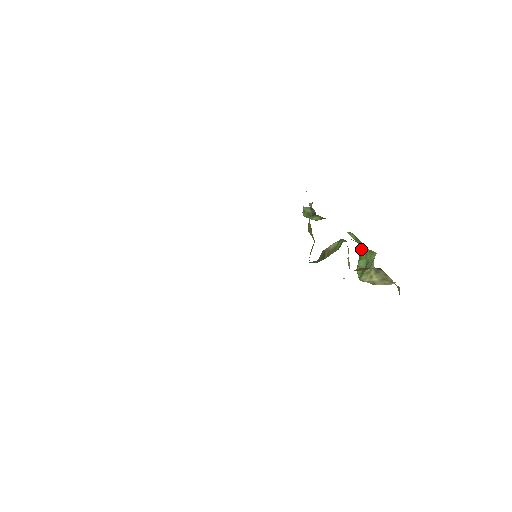
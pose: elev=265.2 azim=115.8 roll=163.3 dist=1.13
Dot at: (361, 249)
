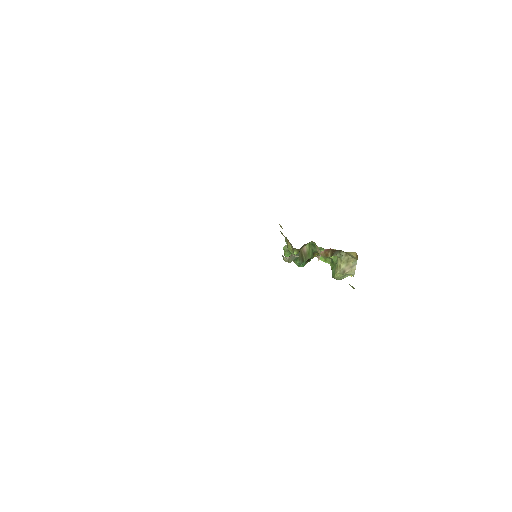
Dot at: (331, 265)
